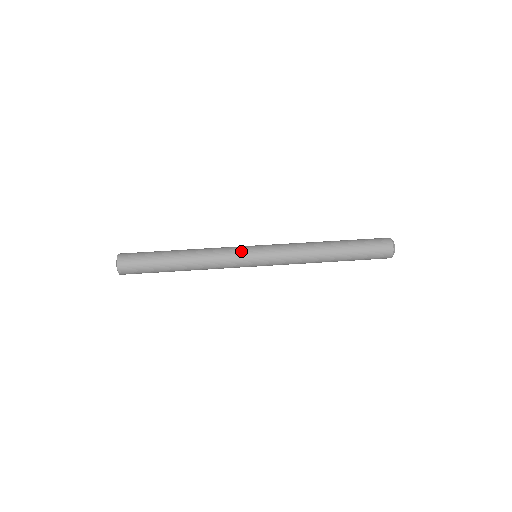
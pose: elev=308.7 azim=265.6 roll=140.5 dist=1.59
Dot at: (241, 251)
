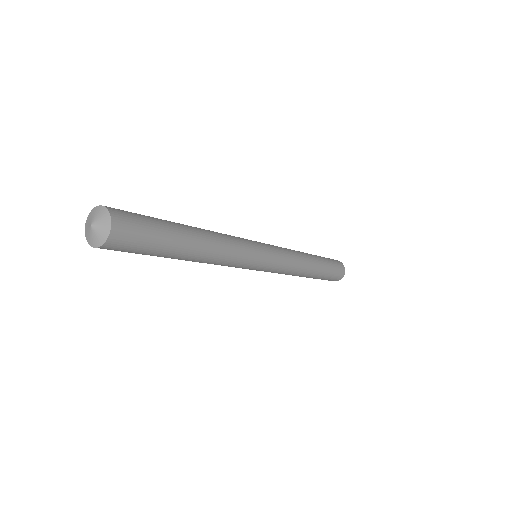
Dot at: occluded
